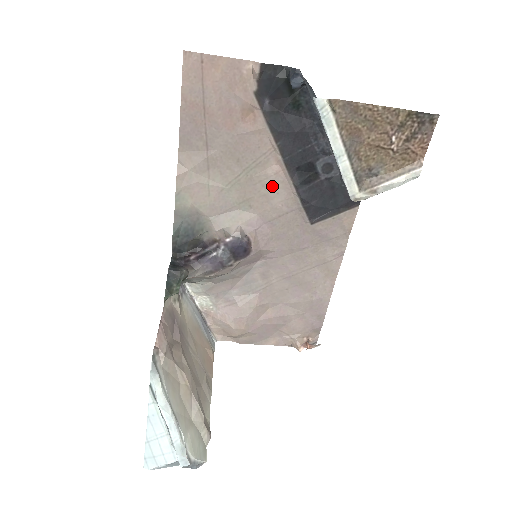
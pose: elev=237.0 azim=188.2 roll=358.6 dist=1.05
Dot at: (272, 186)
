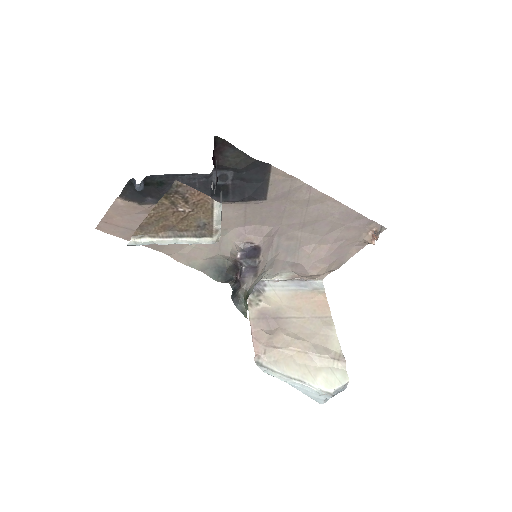
Dot at: occluded
